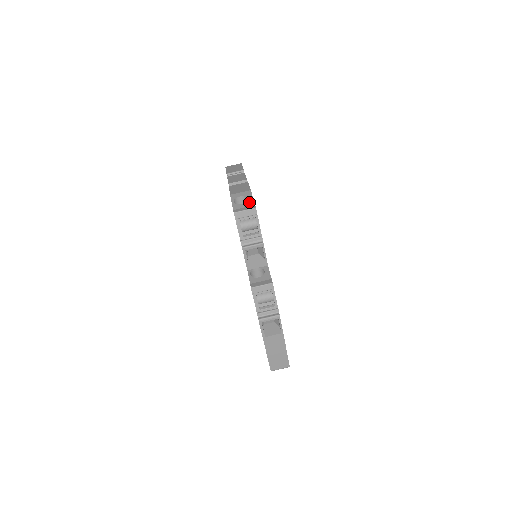
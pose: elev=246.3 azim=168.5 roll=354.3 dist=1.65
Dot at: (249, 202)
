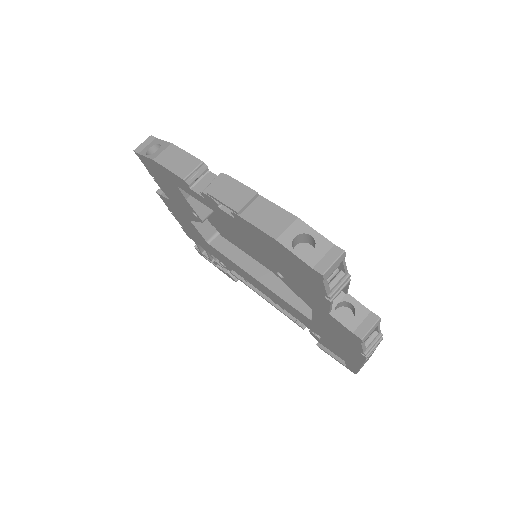
Dot at: (320, 243)
